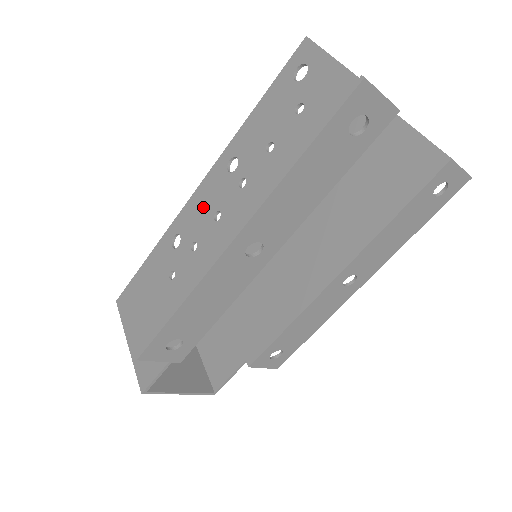
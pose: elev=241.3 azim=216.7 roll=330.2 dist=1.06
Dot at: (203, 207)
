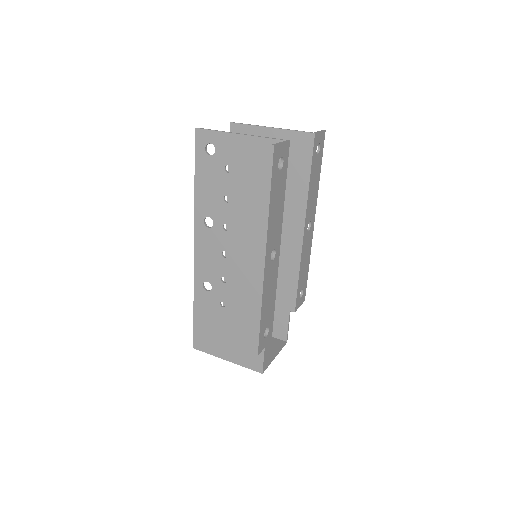
Dot at: (209, 256)
